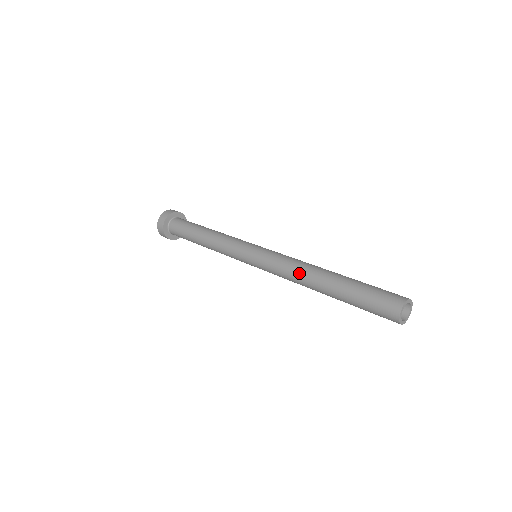
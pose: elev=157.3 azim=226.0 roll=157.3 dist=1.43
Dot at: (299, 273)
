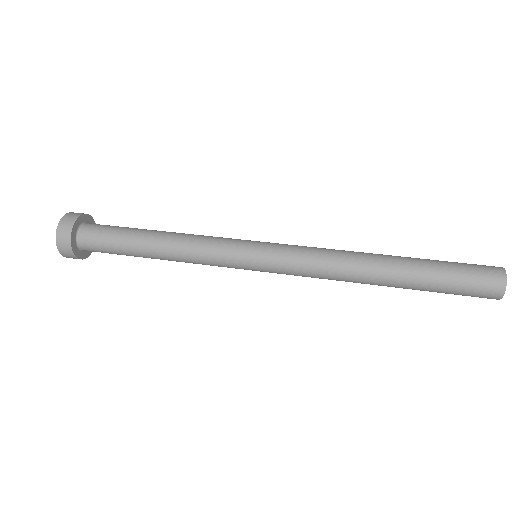
Dot at: (346, 267)
